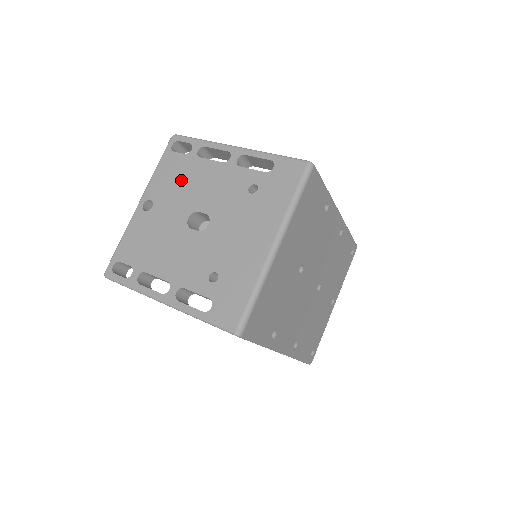
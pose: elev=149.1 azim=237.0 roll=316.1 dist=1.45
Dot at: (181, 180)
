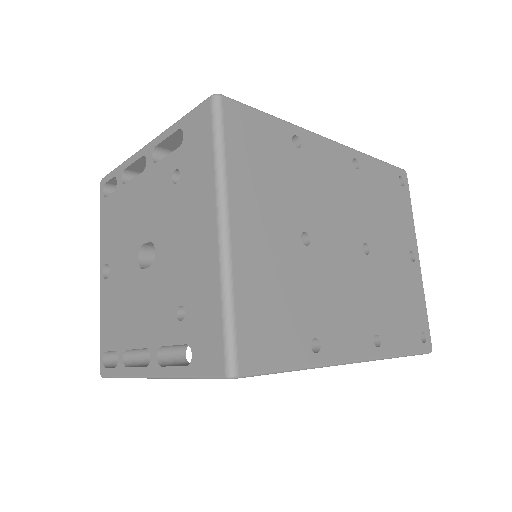
Dot at: (120, 222)
